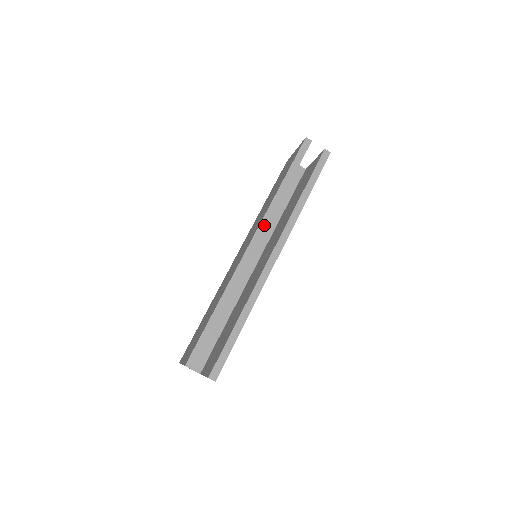
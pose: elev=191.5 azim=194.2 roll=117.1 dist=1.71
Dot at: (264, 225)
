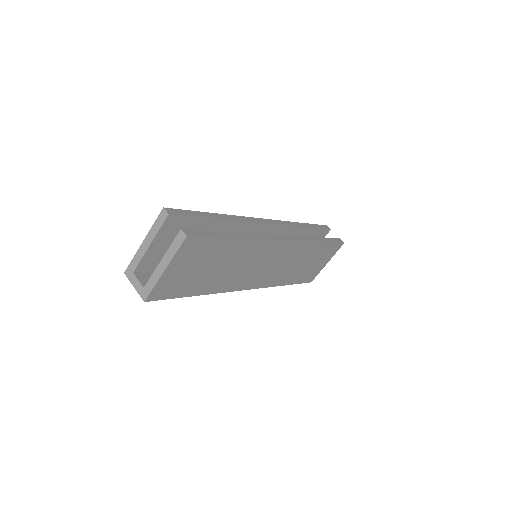
Dot at: (280, 223)
